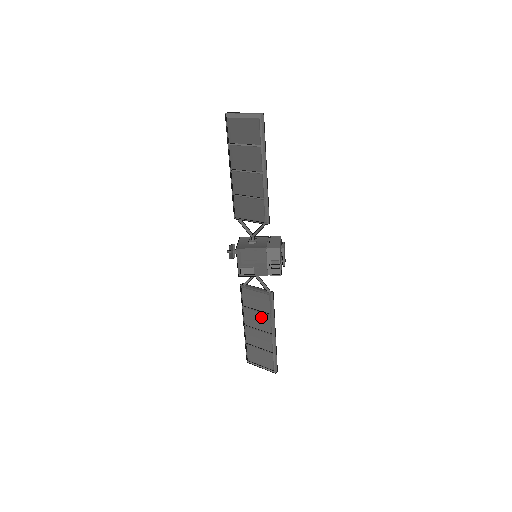
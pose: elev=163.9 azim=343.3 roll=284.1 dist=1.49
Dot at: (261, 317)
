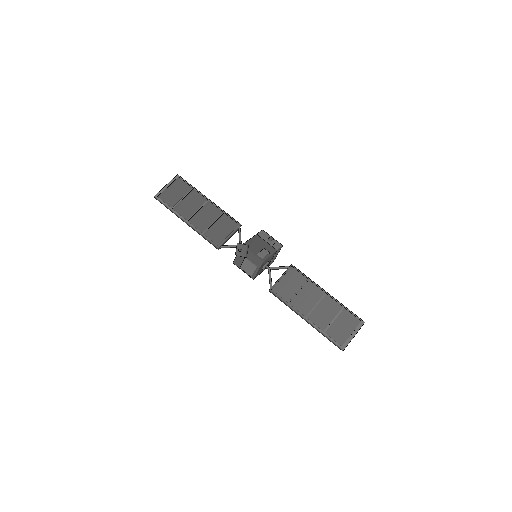
Dot at: (306, 291)
